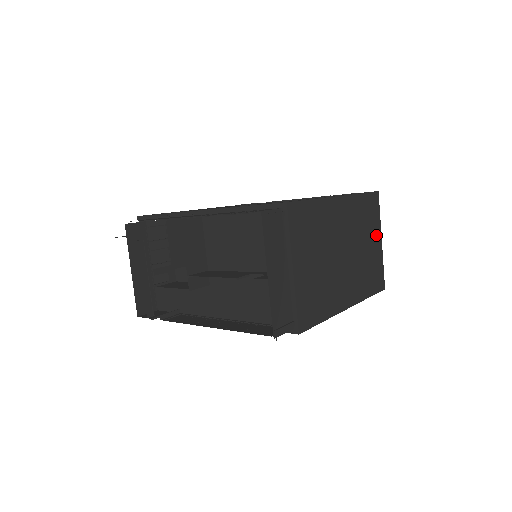
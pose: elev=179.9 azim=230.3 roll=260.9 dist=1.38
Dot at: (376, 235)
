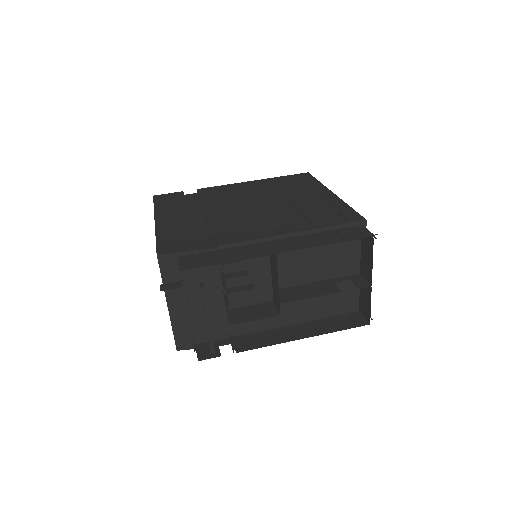
Dot at: occluded
